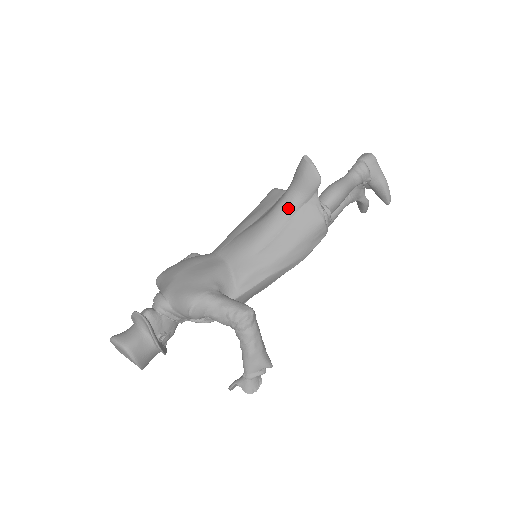
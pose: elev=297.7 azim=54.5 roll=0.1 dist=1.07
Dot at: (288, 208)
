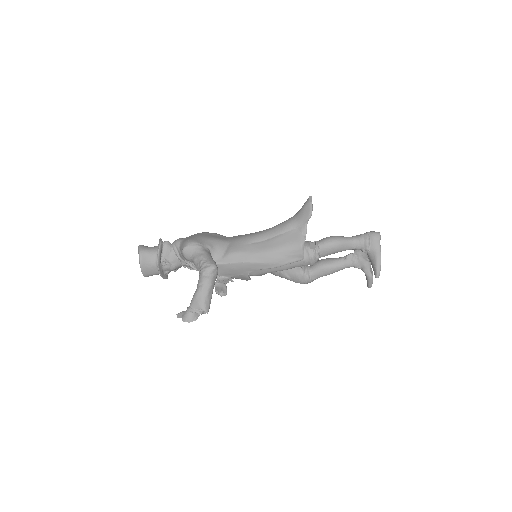
Dot at: (284, 226)
